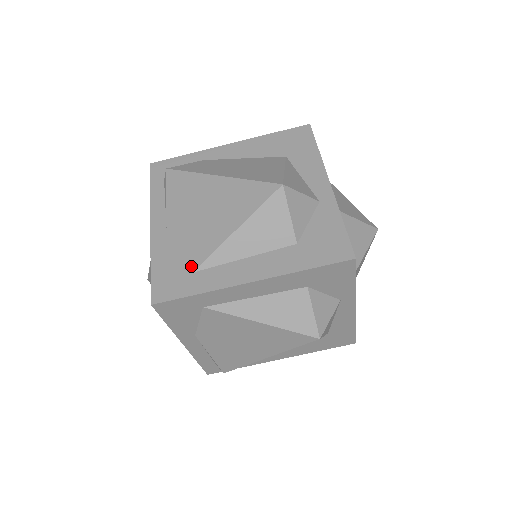
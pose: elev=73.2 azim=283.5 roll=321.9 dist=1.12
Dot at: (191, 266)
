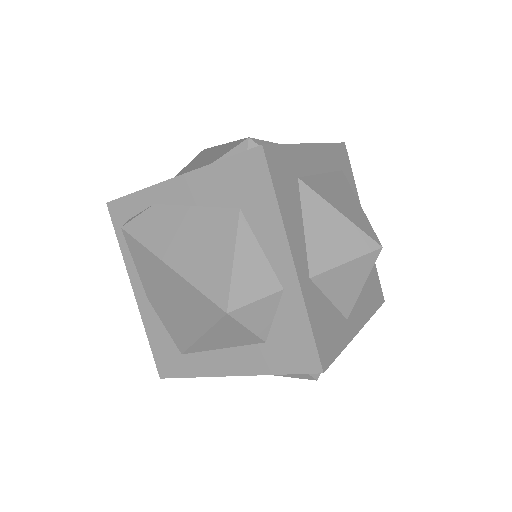
Dot at: (179, 348)
